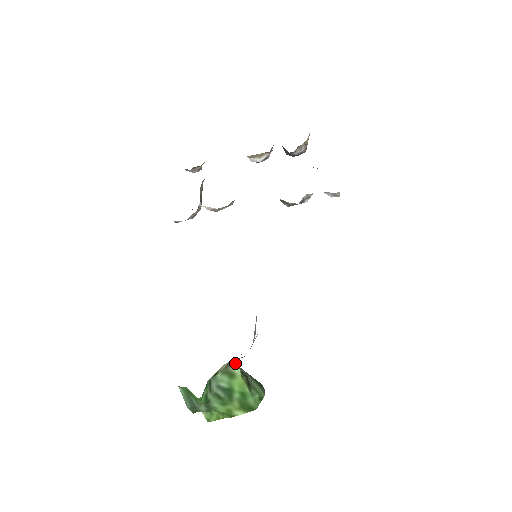
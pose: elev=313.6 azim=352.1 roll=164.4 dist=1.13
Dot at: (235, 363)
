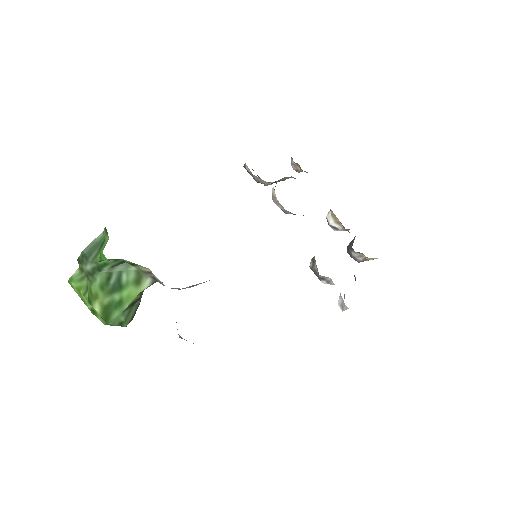
Dot at: (152, 280)
